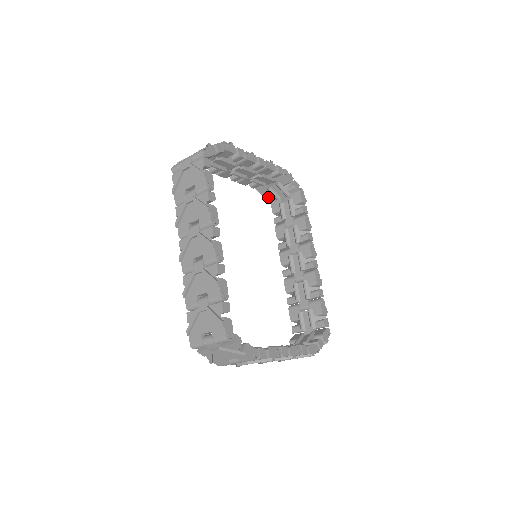
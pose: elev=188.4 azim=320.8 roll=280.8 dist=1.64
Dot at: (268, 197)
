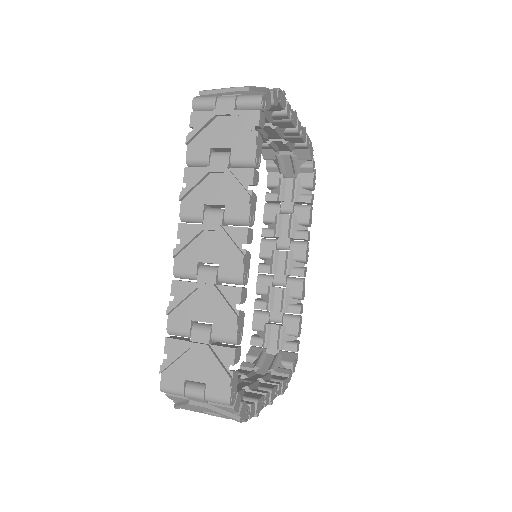
Dot at: (270, 164)
